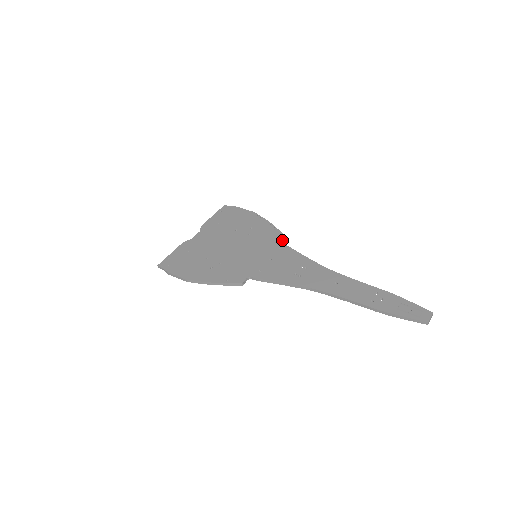
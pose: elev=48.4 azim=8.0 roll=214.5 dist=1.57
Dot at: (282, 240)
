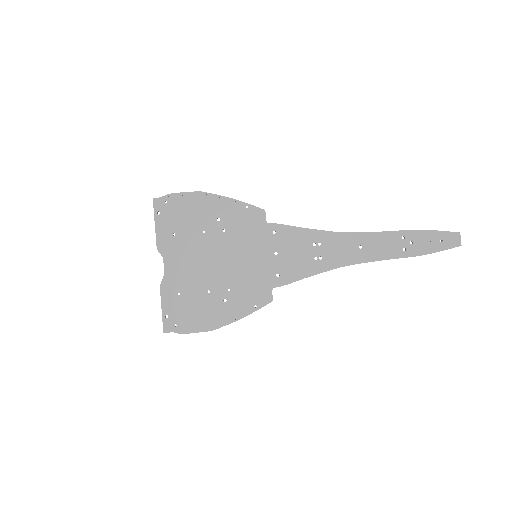
Dot at: (265, 217)
